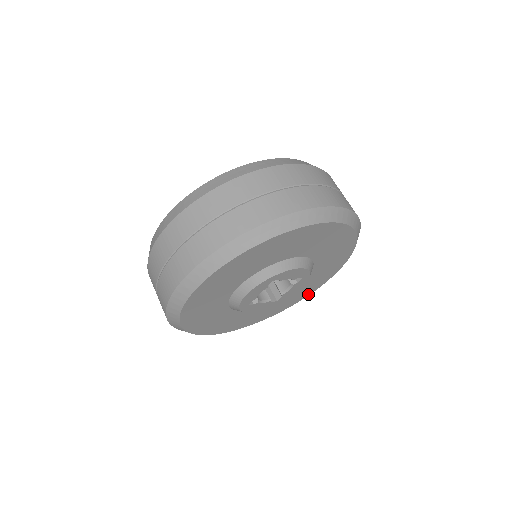
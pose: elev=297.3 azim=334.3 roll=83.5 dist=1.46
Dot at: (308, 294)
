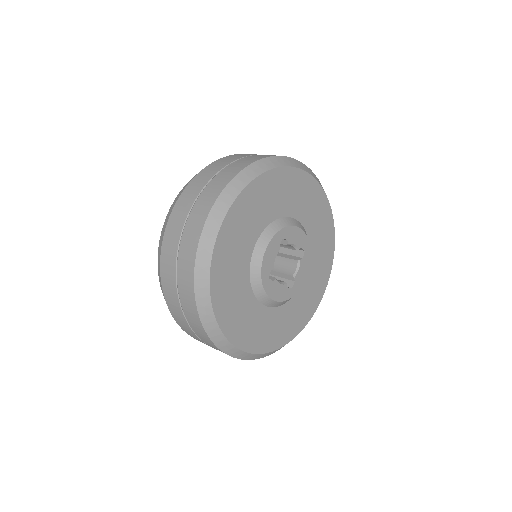
Dot at: (315, 307)
